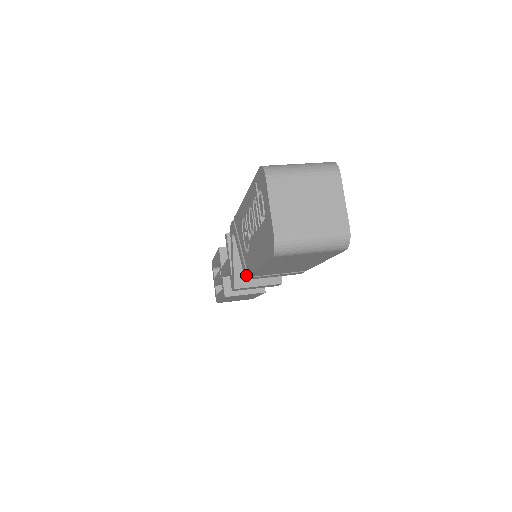
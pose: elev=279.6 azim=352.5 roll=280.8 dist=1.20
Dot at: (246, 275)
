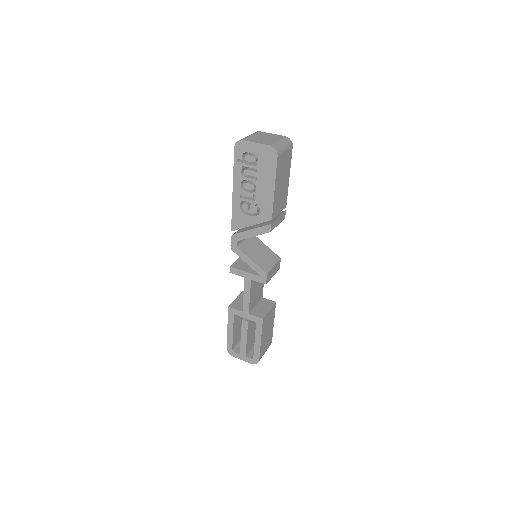
Dot at: (269, 226)
